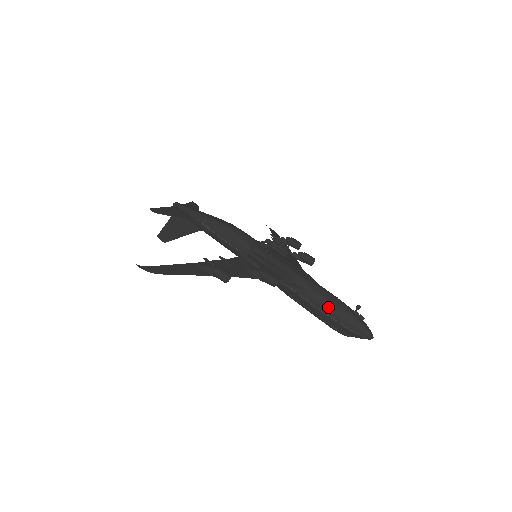
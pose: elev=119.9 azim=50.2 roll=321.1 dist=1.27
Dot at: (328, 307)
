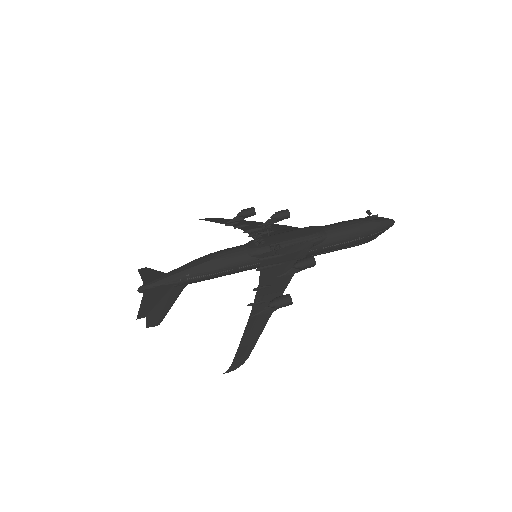
Dot at: (351, 235)
